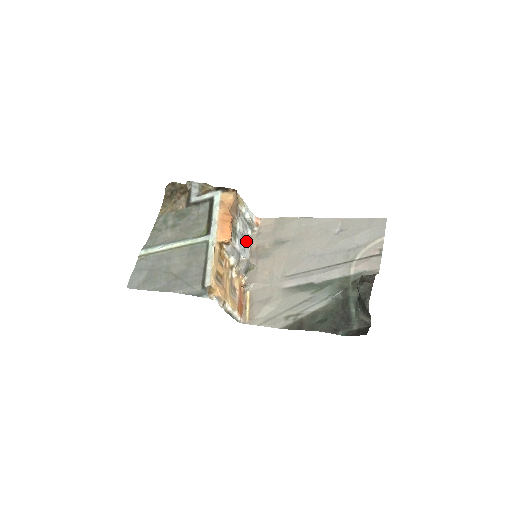
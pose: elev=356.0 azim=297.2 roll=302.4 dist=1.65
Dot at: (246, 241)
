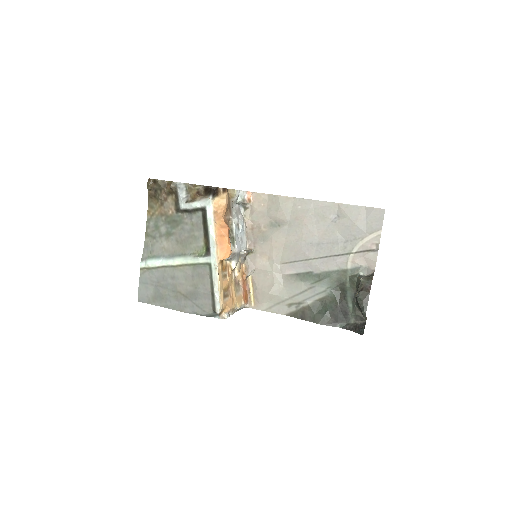
Dot at: (242, 229)
